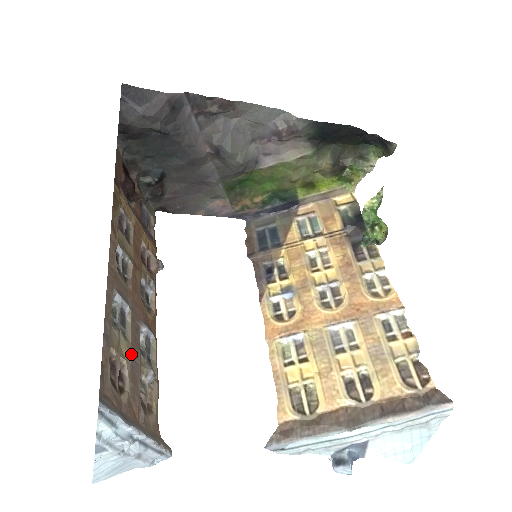
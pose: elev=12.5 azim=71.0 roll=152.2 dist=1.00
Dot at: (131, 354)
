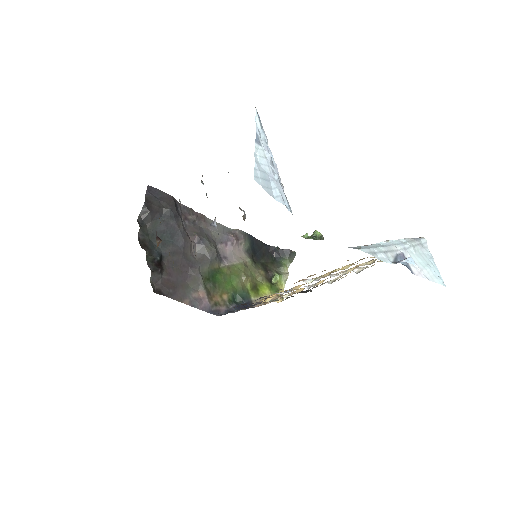
Dot at: occluded
